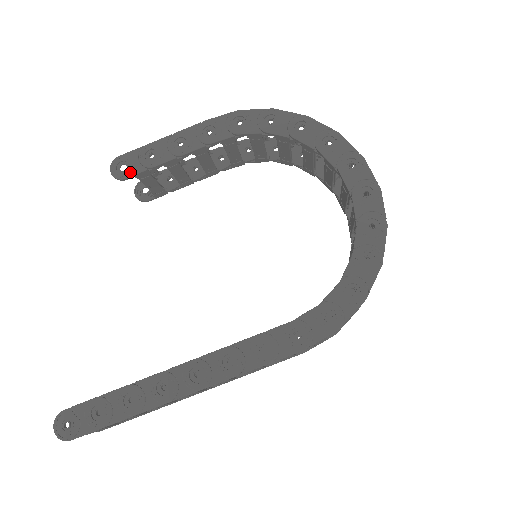
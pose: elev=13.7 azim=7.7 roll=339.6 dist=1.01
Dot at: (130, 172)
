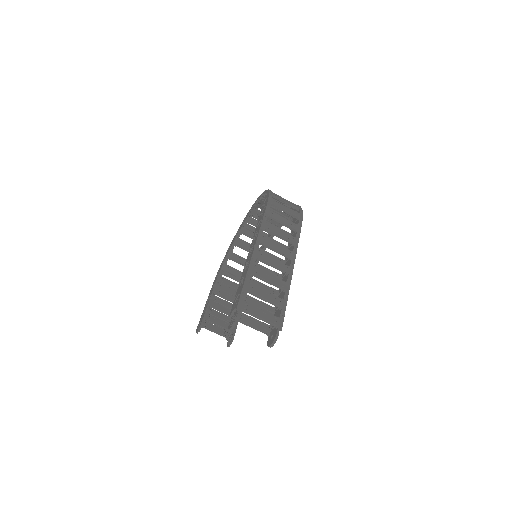
Dot at: (201, 321)
